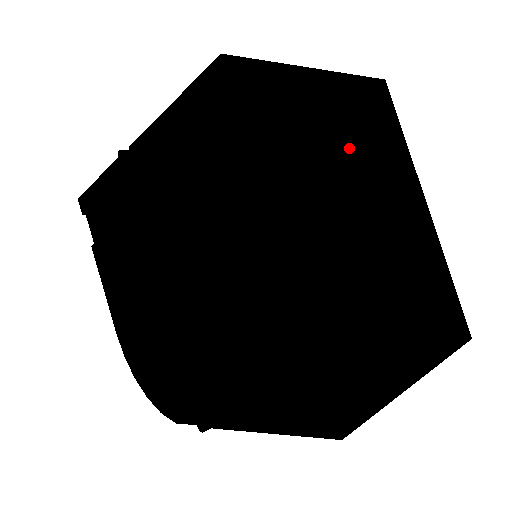
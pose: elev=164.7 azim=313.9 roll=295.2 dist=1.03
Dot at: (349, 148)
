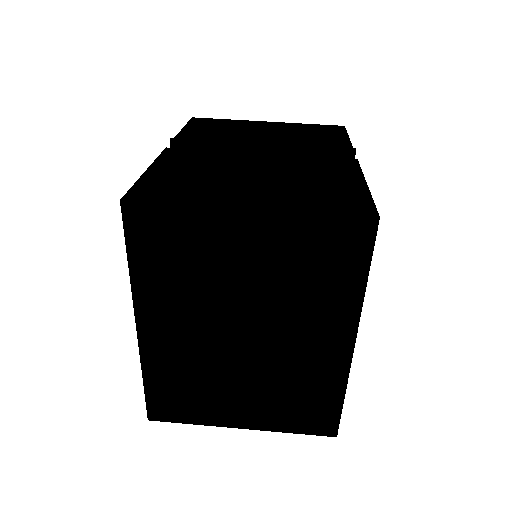
Dot at: (253, 282)
